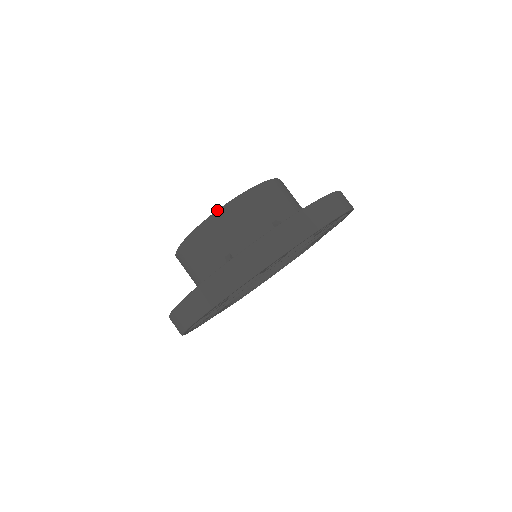
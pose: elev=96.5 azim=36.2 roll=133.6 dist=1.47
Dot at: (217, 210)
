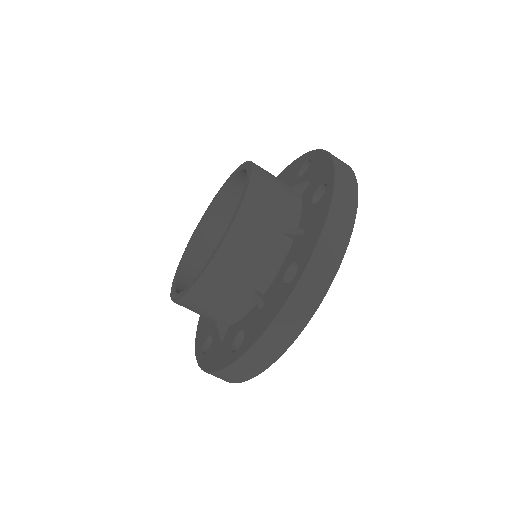
Dot at: (183, 296)
